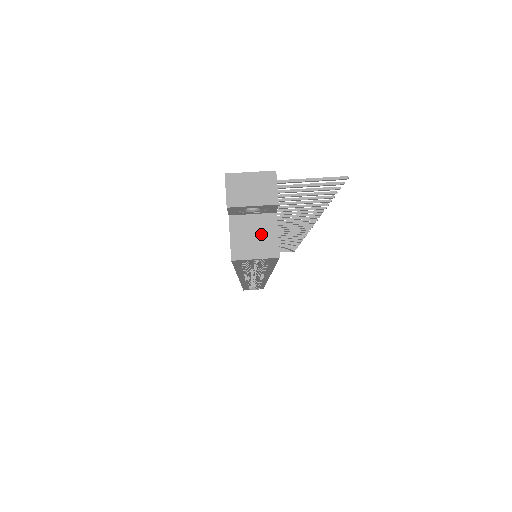
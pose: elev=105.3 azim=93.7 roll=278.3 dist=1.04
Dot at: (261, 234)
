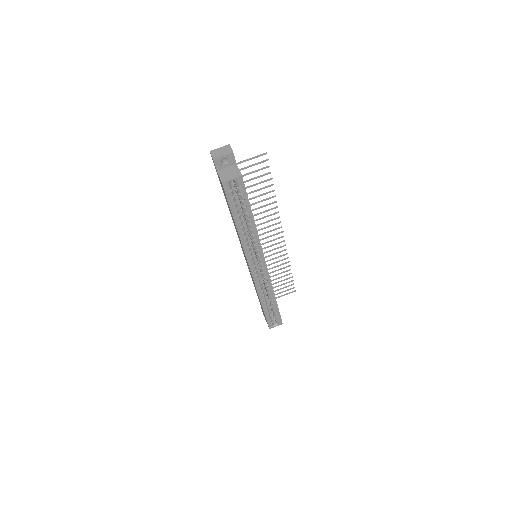
Dot at: (232, 172)
